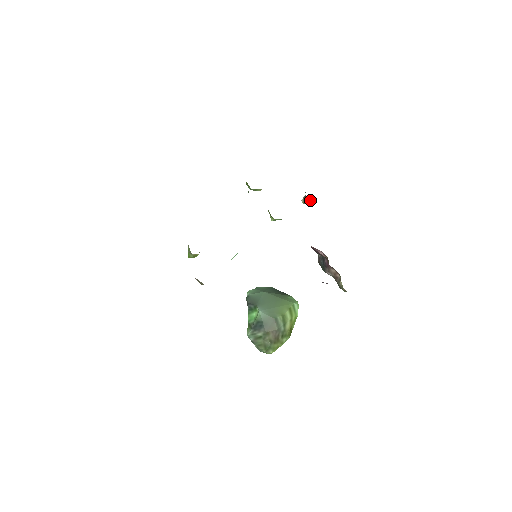
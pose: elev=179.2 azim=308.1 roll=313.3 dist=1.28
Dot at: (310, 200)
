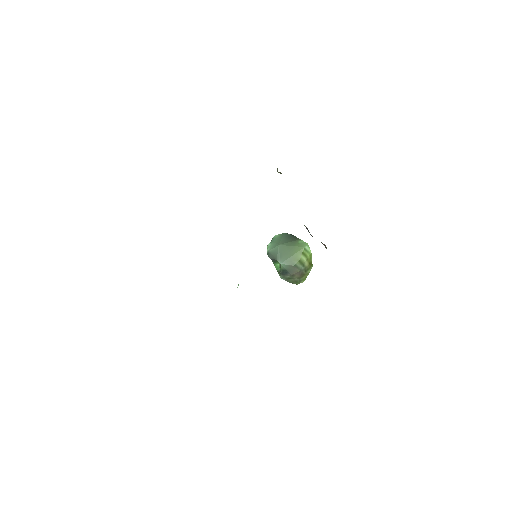
Dot at: occluded
